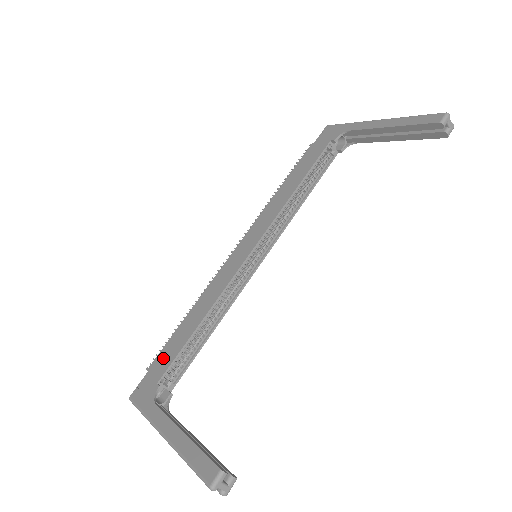
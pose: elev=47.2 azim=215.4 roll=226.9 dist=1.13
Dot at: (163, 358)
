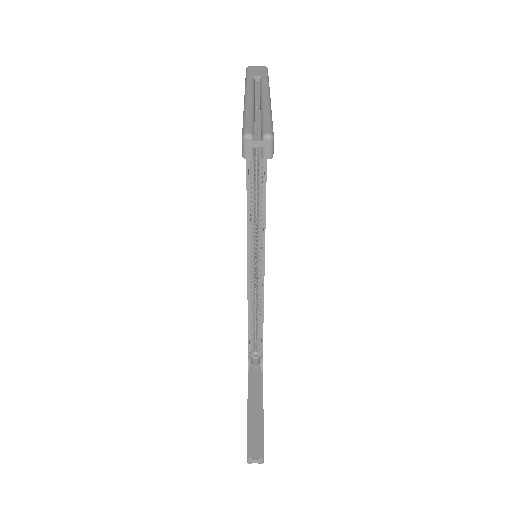
Dot at: occluded
